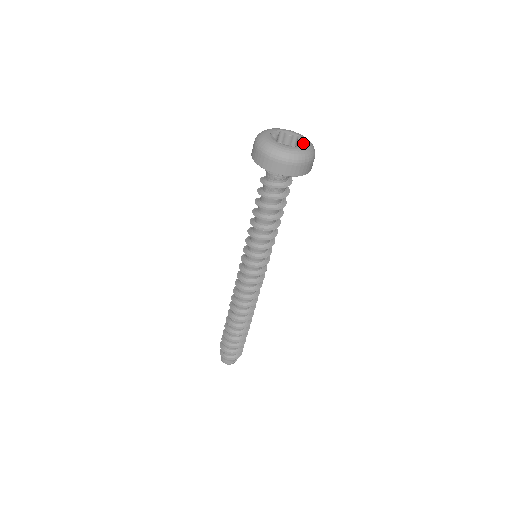
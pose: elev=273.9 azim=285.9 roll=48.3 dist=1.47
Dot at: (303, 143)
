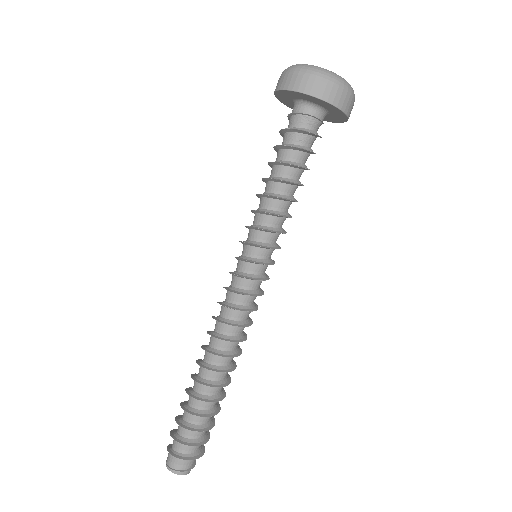
Dot at: occluded
